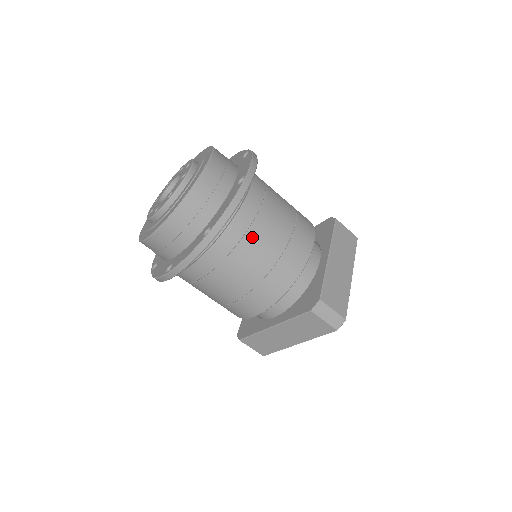
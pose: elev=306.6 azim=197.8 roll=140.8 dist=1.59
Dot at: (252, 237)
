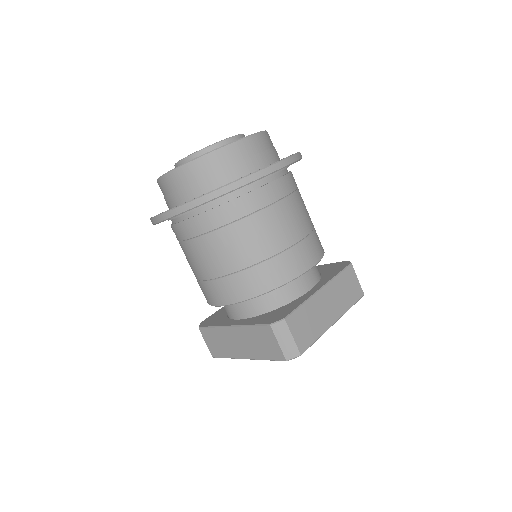
Dot at: (252, 223)
